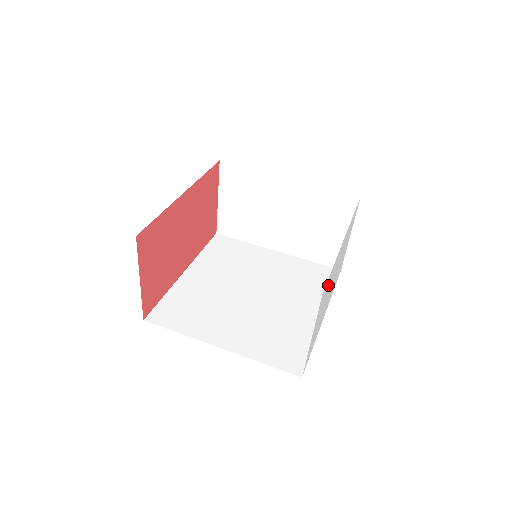
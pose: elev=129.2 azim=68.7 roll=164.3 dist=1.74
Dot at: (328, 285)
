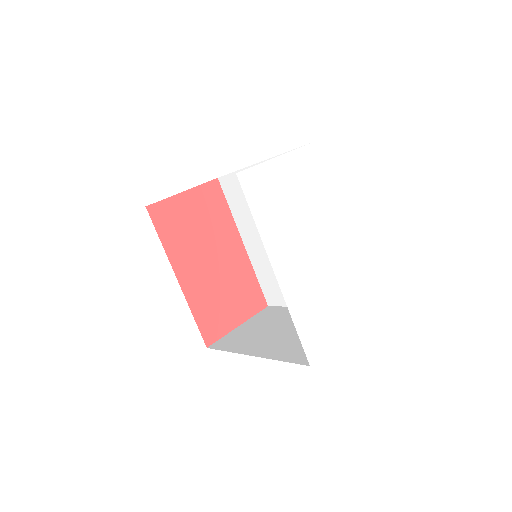
Dot at: (317, 187)
